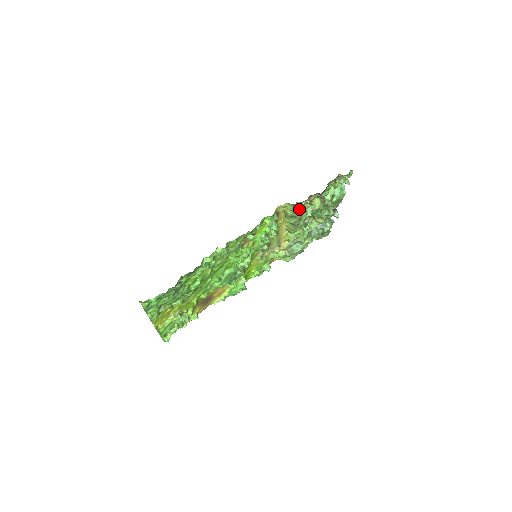
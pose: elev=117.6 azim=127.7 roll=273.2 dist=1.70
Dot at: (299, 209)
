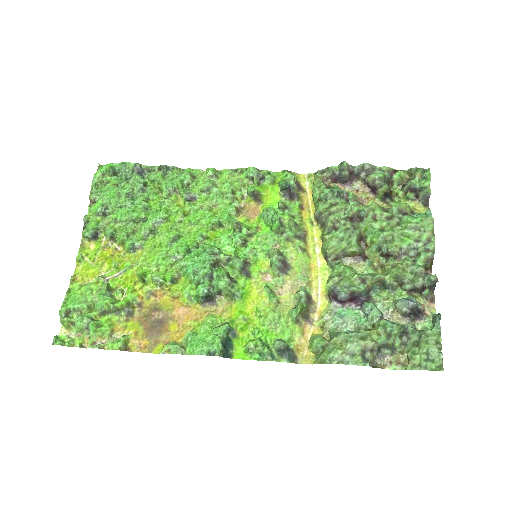
Dot at: occluded
